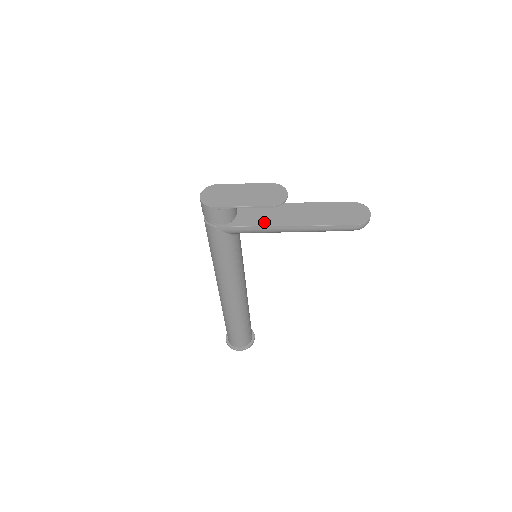
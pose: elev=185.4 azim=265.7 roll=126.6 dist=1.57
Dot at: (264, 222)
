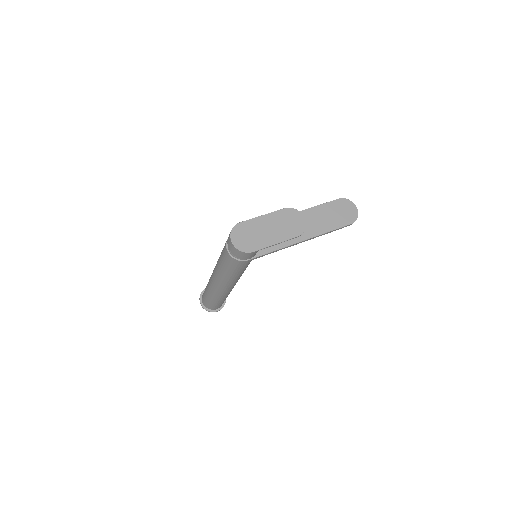
Dot at: (283, 243)
